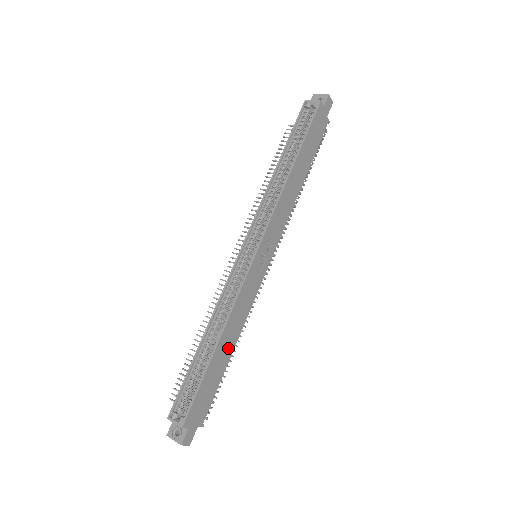
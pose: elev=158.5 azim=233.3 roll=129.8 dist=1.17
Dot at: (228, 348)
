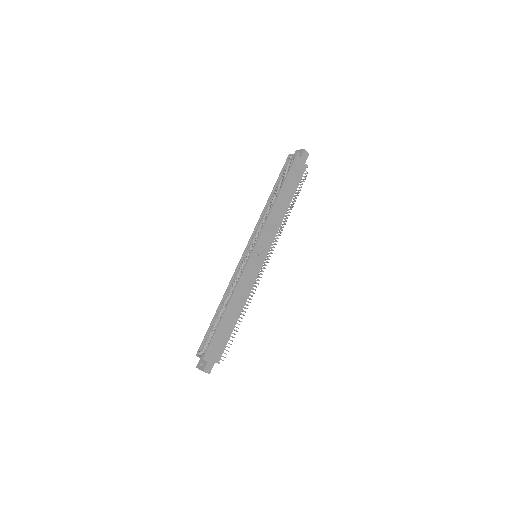
Dot at: (235, 313)
